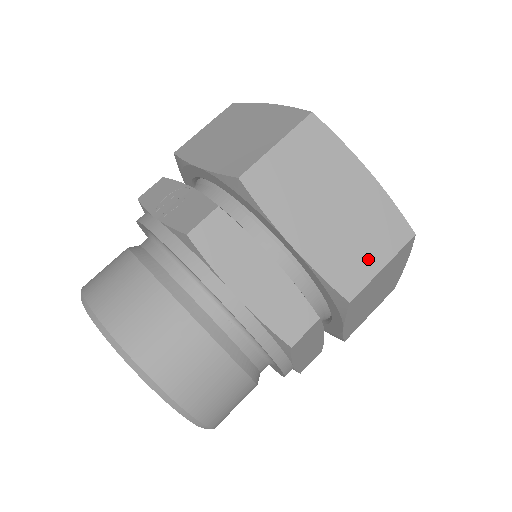
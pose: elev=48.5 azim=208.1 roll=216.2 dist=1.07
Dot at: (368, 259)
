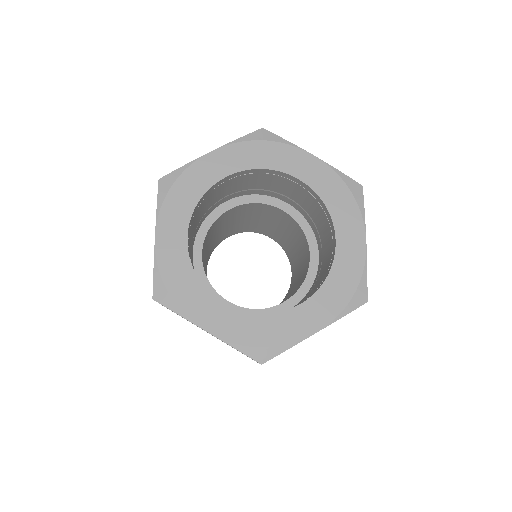
Dot at: occluded
